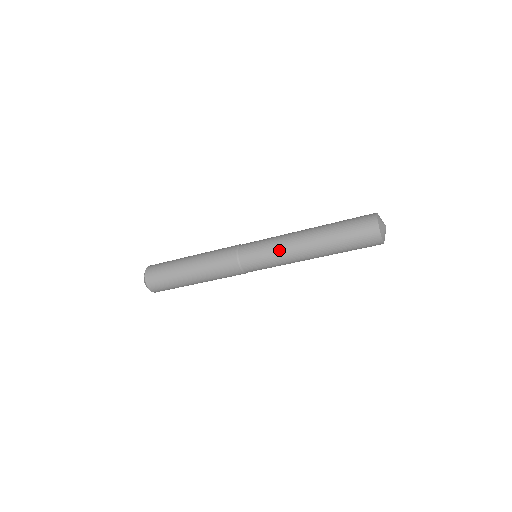
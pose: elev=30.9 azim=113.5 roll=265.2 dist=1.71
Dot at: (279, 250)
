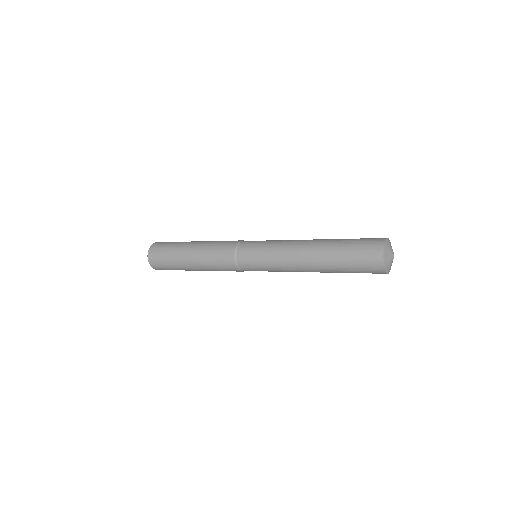
Dot at: (277, 260)
